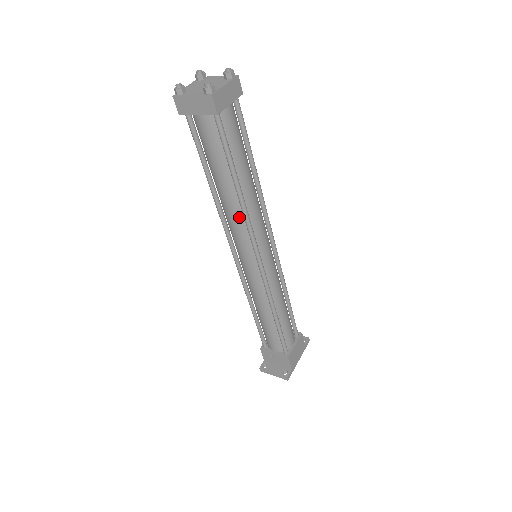
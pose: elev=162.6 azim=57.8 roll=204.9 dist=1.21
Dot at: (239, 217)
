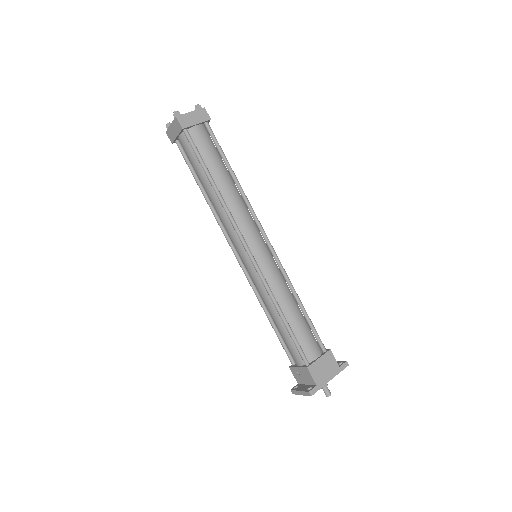
Dot at: (223, 212)
